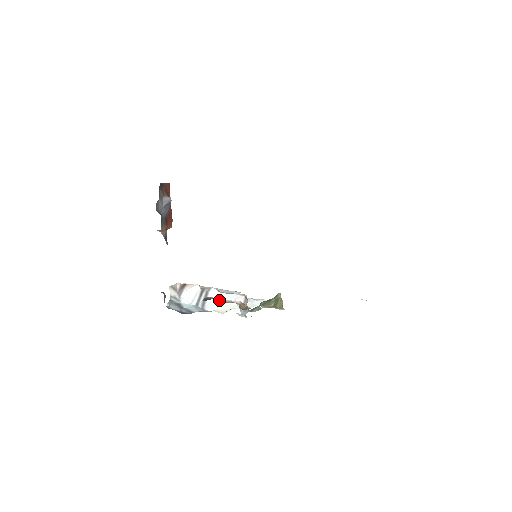
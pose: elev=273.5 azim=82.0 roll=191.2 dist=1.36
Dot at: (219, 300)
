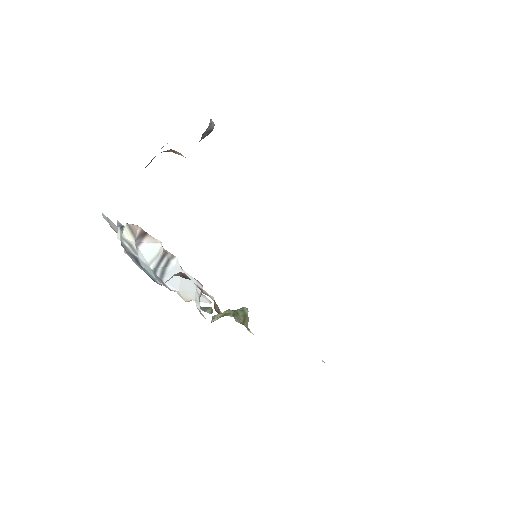
Dot at: (197, 285)
